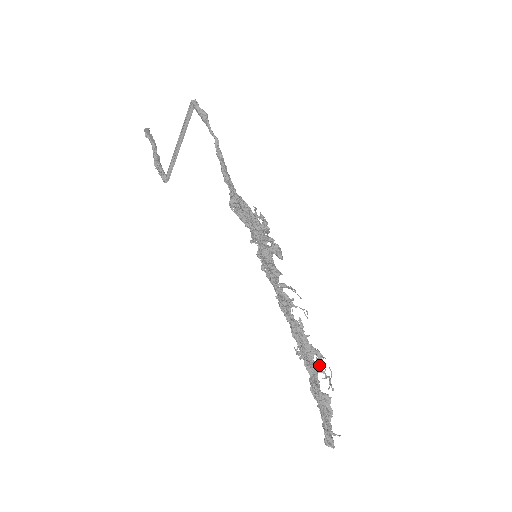
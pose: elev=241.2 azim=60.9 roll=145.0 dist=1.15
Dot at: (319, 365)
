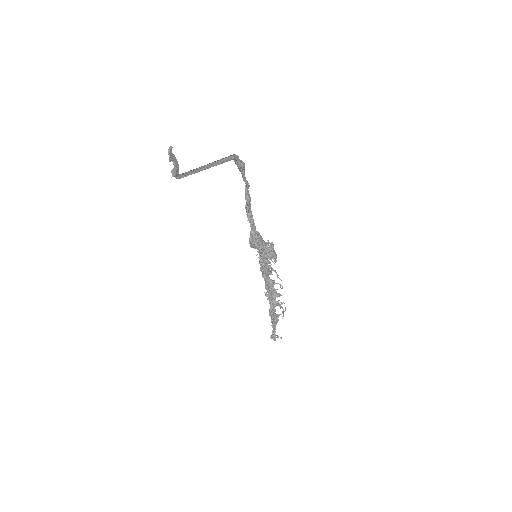
Dot at: (278, 302)
